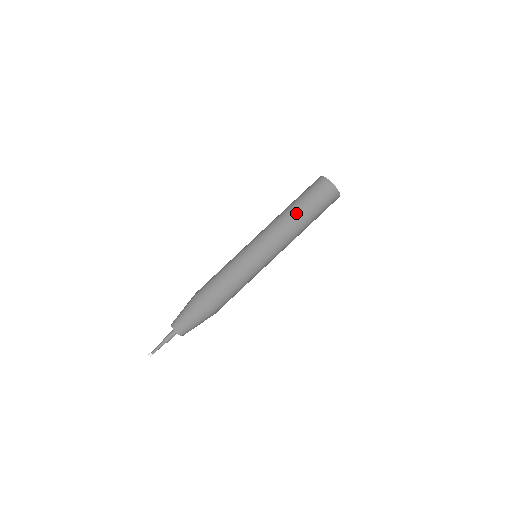
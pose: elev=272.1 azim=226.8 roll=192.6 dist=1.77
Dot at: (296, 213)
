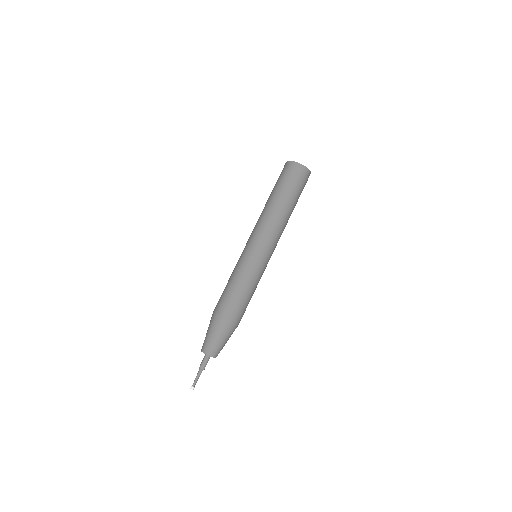
Dot at: (287, 207)
